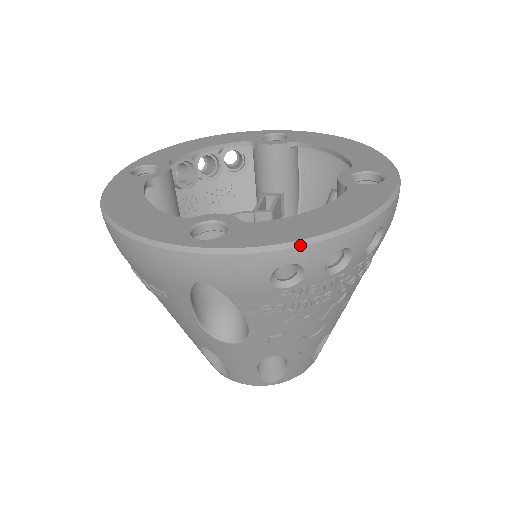
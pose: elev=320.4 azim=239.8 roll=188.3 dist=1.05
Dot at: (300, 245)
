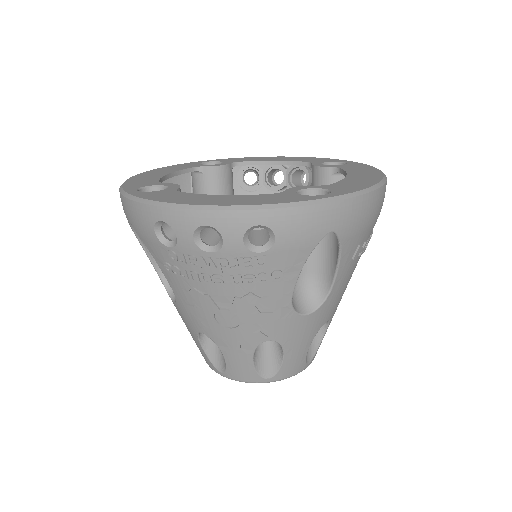
Dot at: (168, 206)
